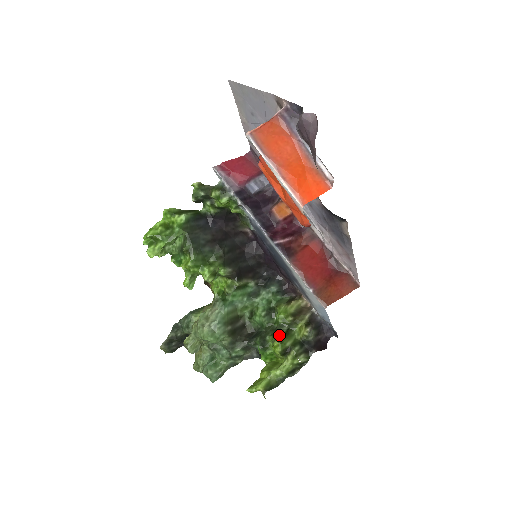
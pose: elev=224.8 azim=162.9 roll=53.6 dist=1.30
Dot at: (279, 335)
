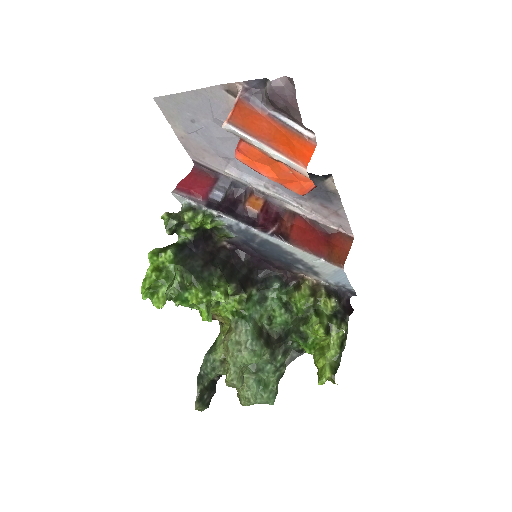
Dot at: (312, 319)
